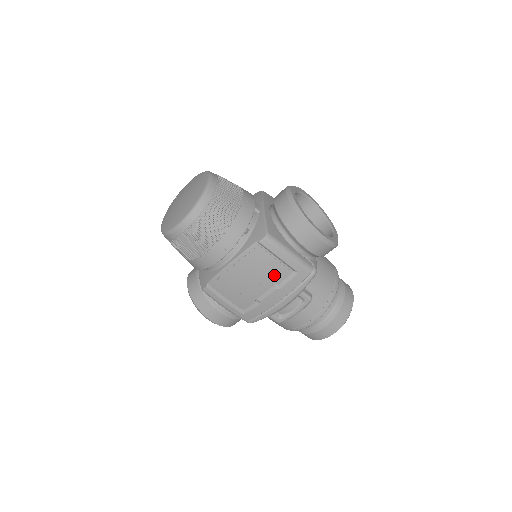
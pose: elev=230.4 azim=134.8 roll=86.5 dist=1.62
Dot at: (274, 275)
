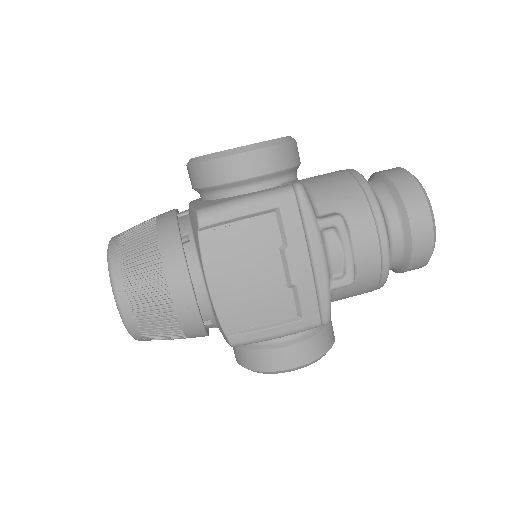
Dot at: (262, 240)
